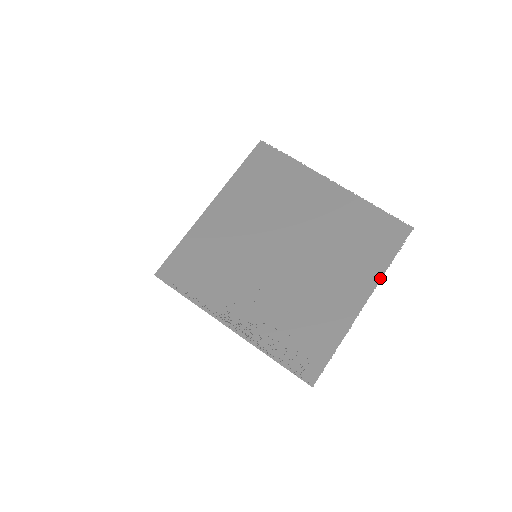
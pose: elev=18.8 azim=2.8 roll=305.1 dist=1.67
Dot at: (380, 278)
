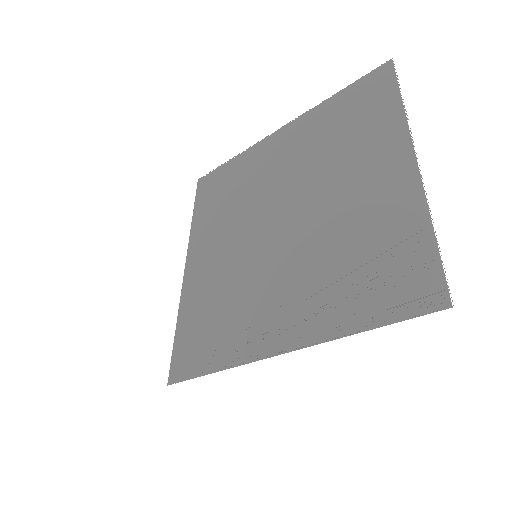
Dot at: (405, 122)
